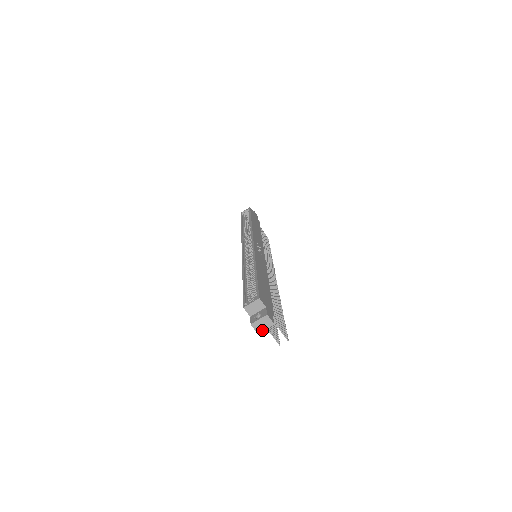
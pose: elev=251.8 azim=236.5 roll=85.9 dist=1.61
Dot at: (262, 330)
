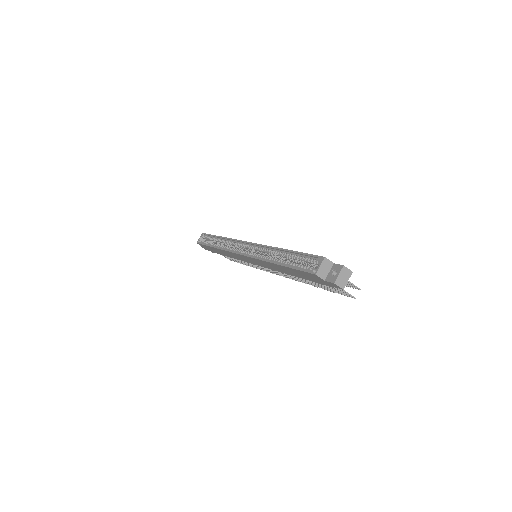
Dot at: (345, 284)
